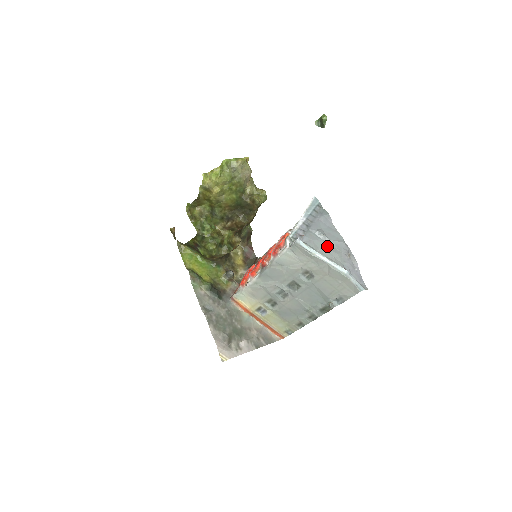
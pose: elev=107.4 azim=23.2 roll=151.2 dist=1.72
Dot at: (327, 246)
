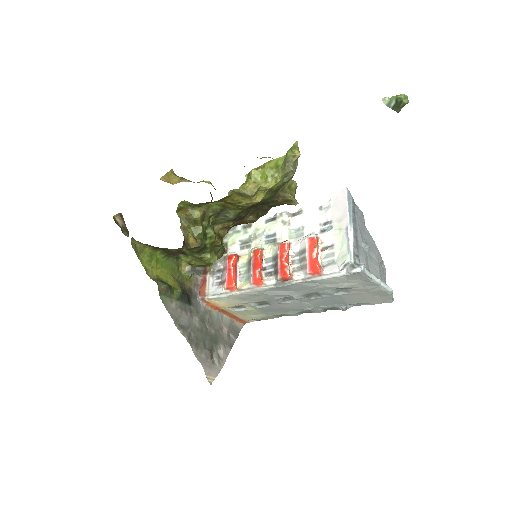
Dot at: (371, 260)
